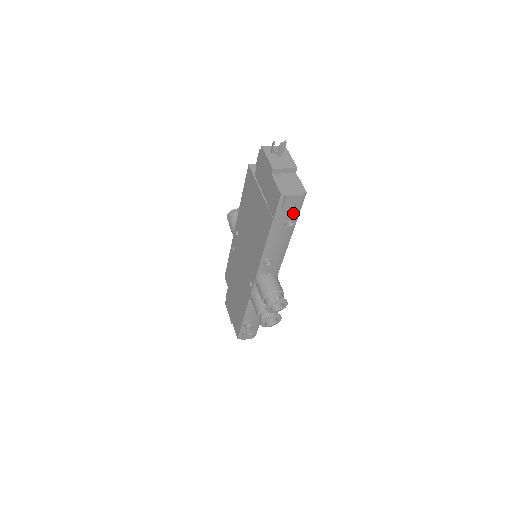
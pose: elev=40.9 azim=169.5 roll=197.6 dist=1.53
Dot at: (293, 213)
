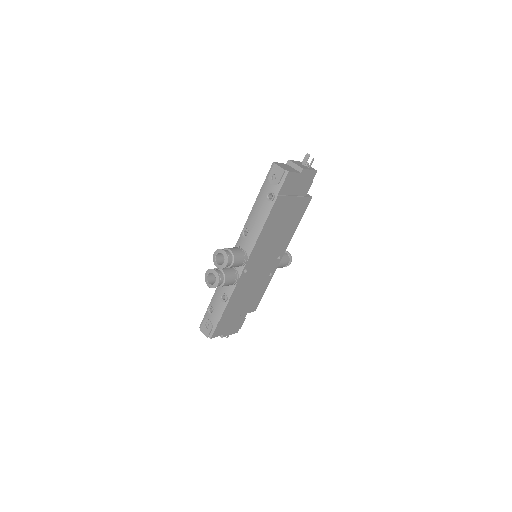
Dot at: (275, 187)
